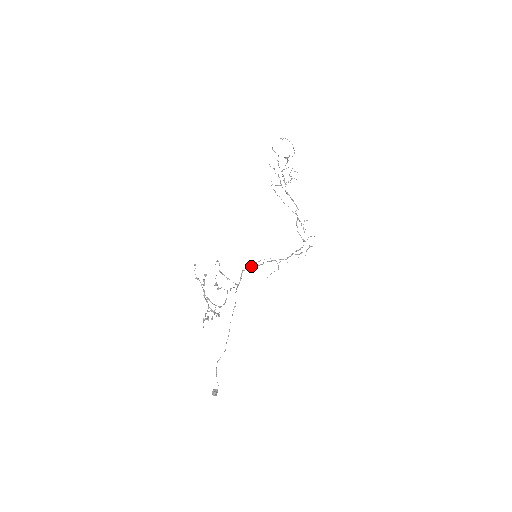
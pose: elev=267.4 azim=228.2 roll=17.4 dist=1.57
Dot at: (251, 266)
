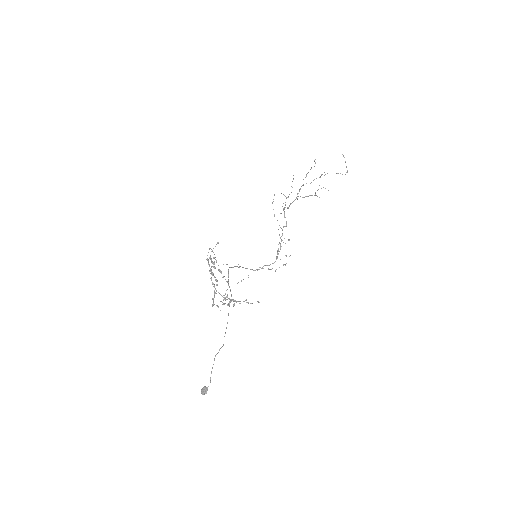
Dot at: occluded
